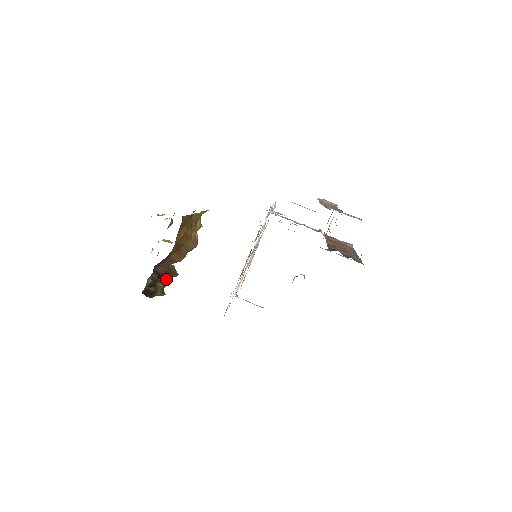
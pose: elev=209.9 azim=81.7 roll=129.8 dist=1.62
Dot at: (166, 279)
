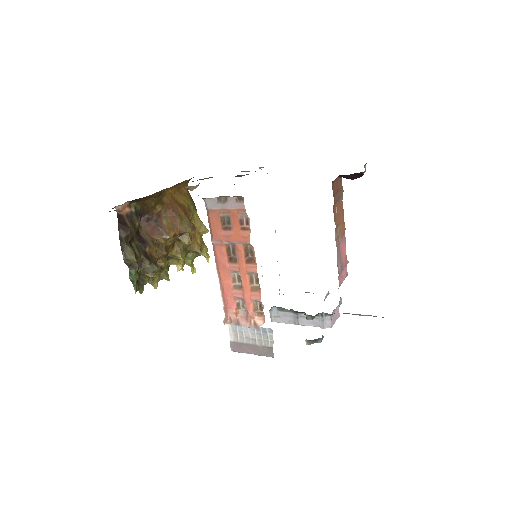
Dot at: (144, 256)
